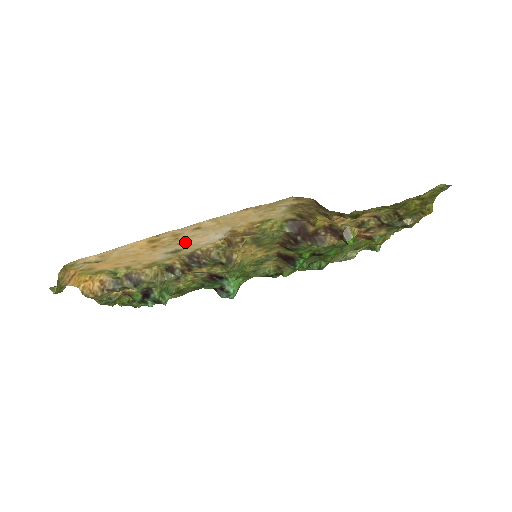
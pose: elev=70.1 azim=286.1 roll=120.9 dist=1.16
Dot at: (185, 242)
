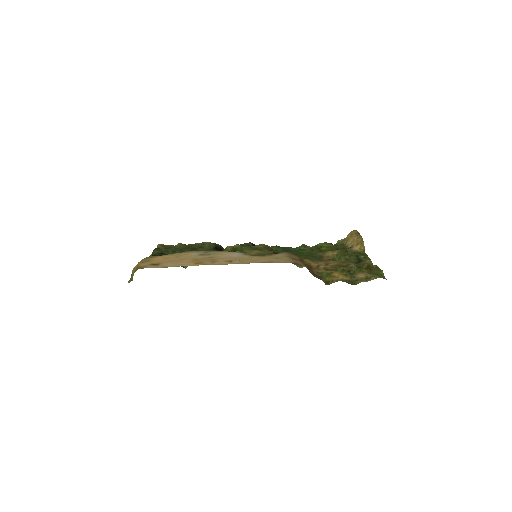
Dot at: (216, 257)
